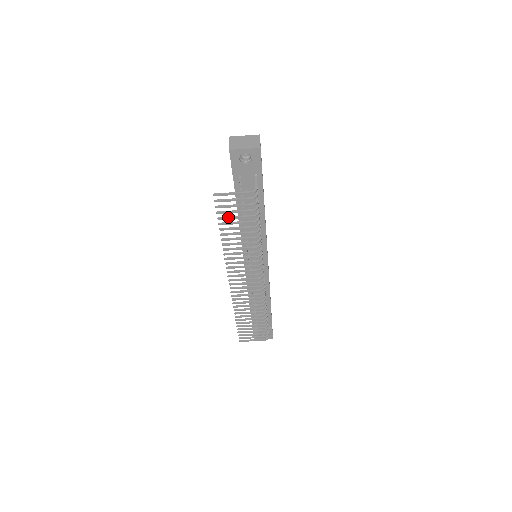
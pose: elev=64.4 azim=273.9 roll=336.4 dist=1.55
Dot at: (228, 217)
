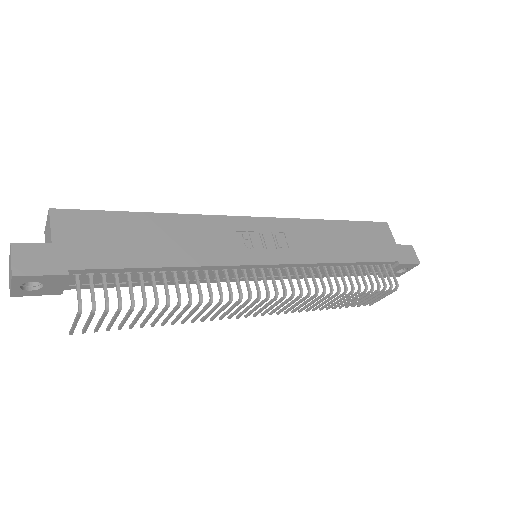
Dot at: (120, 324)
